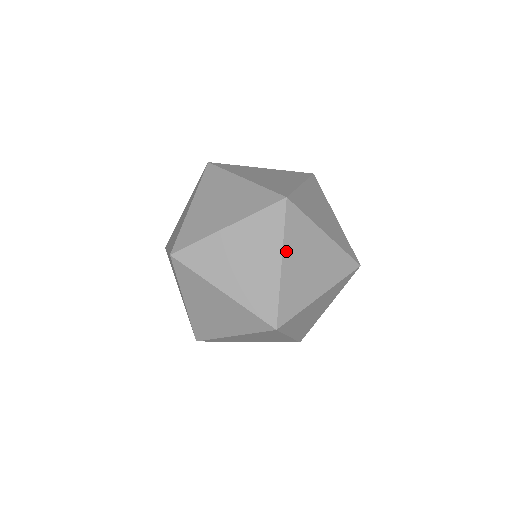
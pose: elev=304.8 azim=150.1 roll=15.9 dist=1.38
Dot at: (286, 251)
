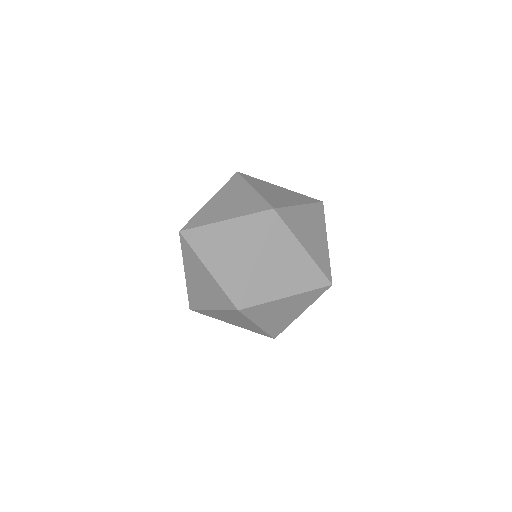
Dot at: (299, 239)
